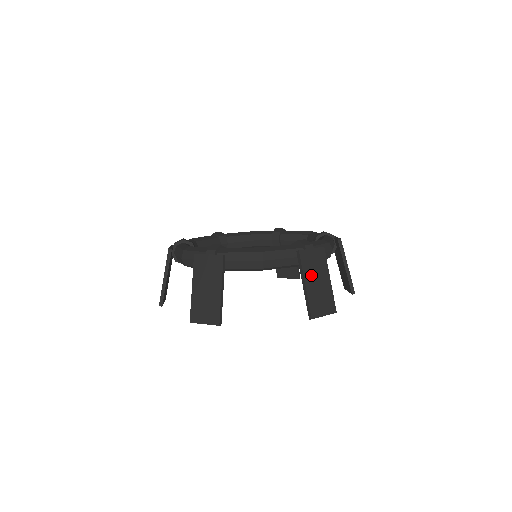
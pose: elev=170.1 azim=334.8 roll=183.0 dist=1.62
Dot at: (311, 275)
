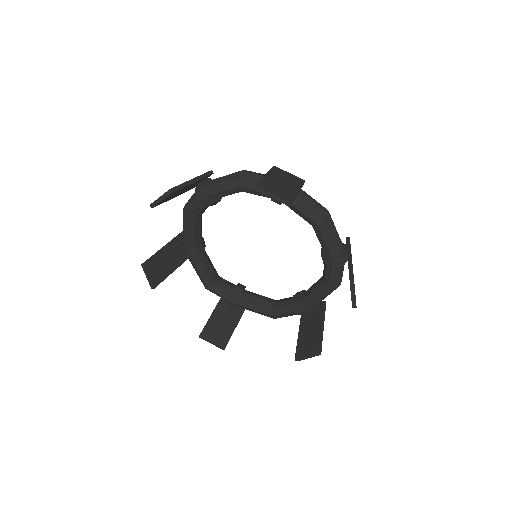
Dot at: occluded
